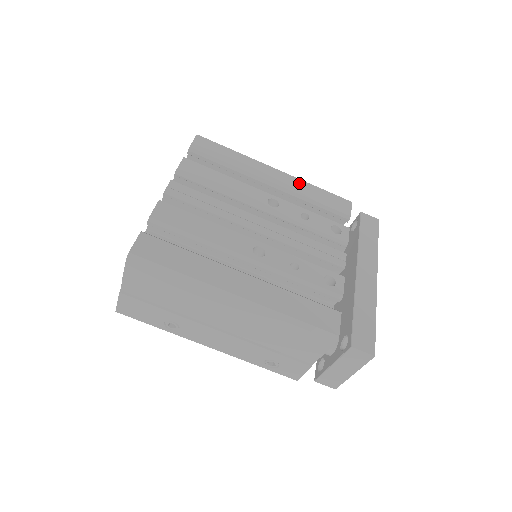
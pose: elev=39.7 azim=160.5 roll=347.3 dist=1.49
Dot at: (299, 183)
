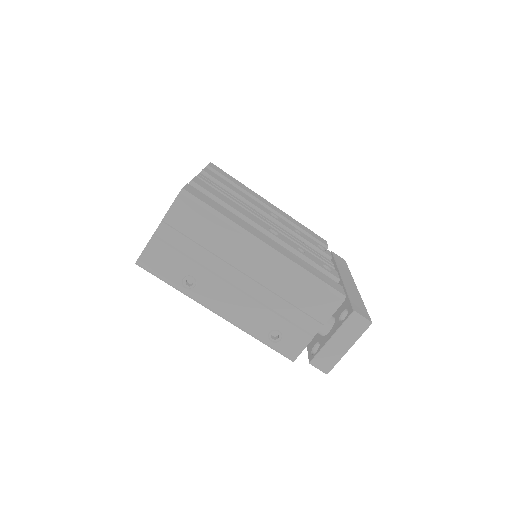
Dot at: (288, 216)
